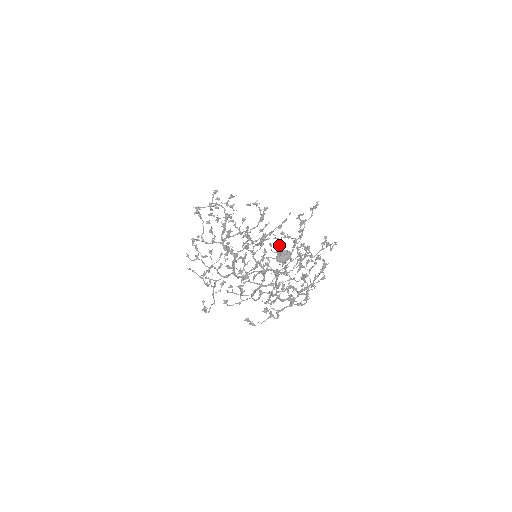
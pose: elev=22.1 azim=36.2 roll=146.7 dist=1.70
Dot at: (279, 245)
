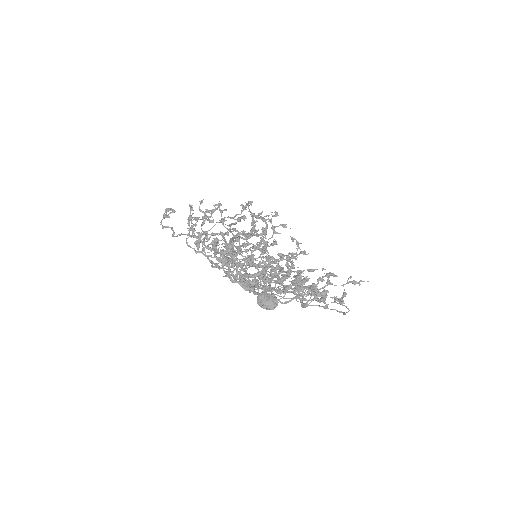
Dot at: (287, 270)
